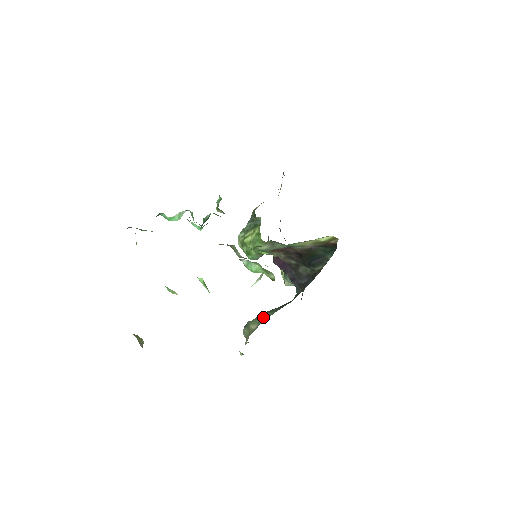
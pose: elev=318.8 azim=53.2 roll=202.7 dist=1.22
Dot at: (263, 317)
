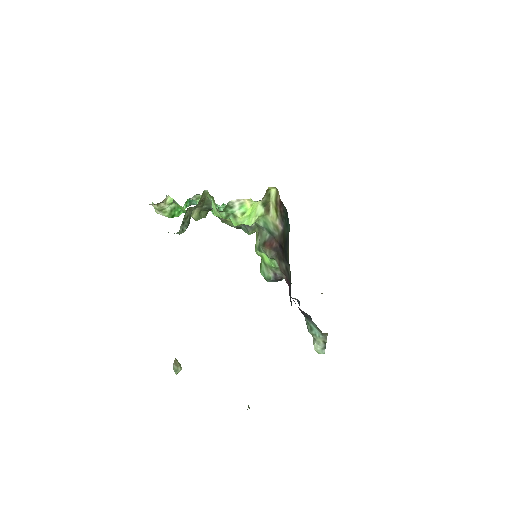
Dot at: occluded
